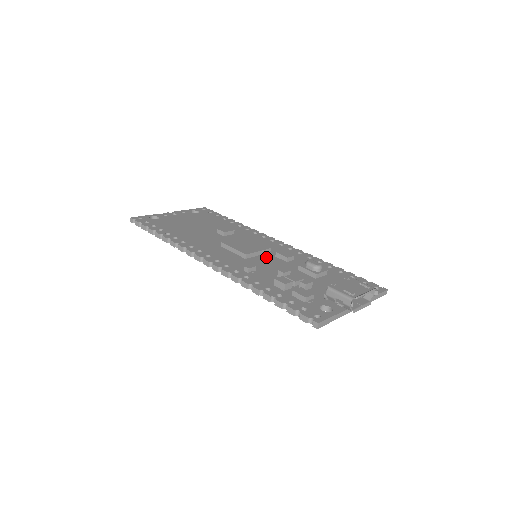
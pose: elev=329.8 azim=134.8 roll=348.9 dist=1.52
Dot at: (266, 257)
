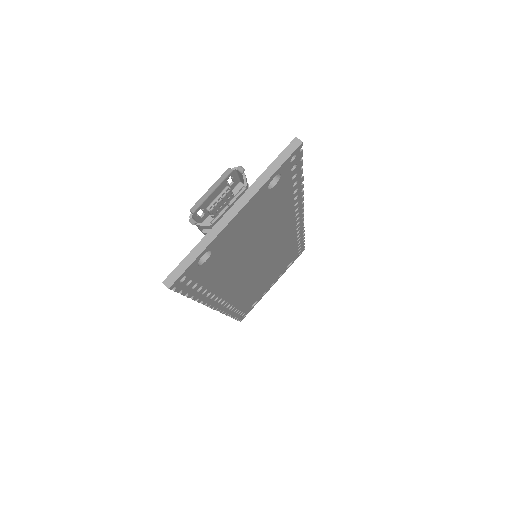
Dot at: occluded
